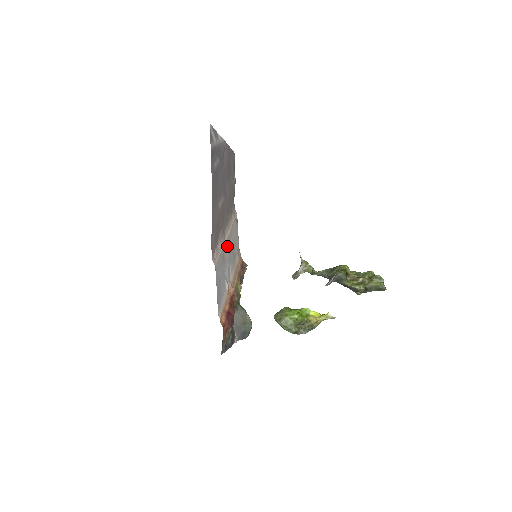
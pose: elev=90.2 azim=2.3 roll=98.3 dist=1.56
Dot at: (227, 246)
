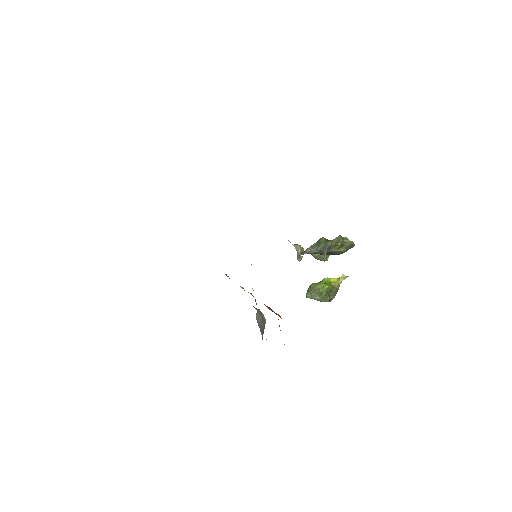
Dot at: occluded
